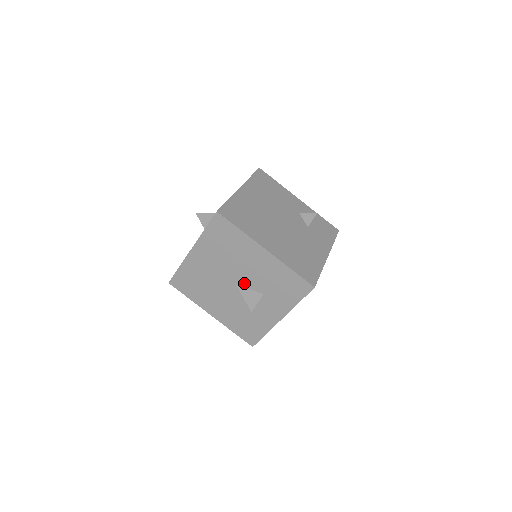
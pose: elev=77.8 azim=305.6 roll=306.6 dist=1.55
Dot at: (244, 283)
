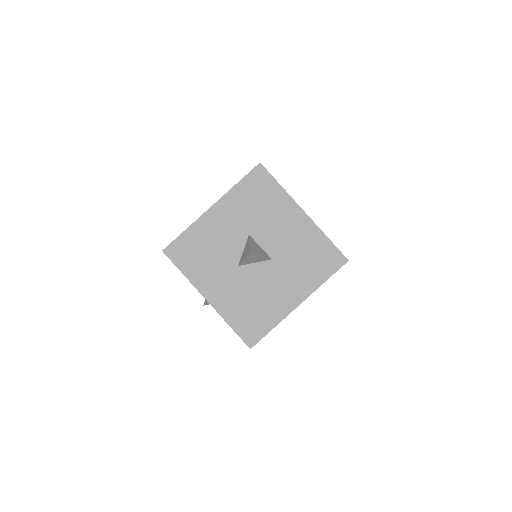
Dot at: occluded
